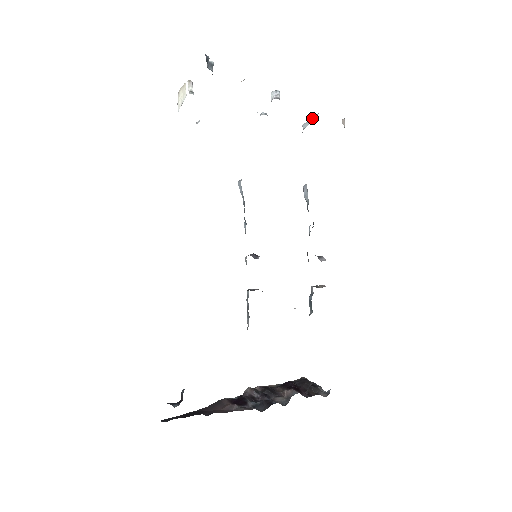
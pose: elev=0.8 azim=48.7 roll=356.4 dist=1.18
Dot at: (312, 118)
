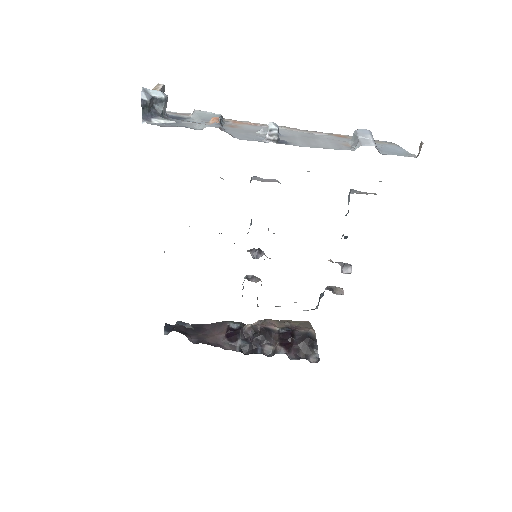
Dot at: (357, 140)
